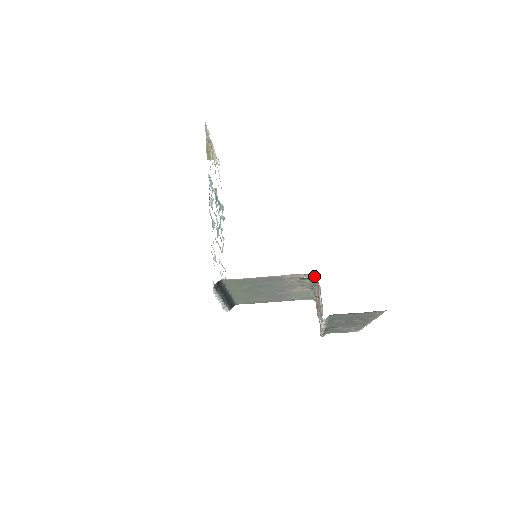
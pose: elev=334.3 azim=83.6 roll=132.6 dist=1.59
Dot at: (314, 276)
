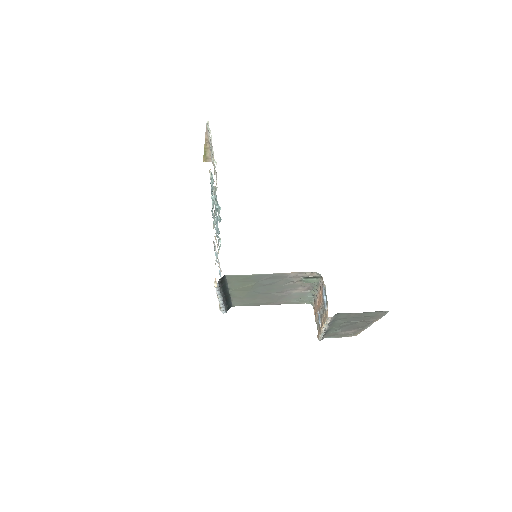
Dot at: (318, 275)
